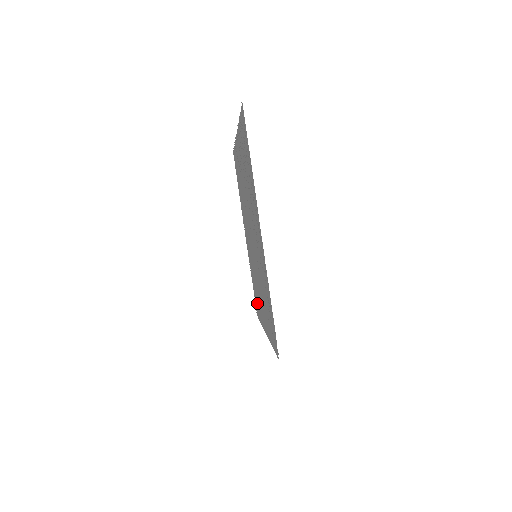
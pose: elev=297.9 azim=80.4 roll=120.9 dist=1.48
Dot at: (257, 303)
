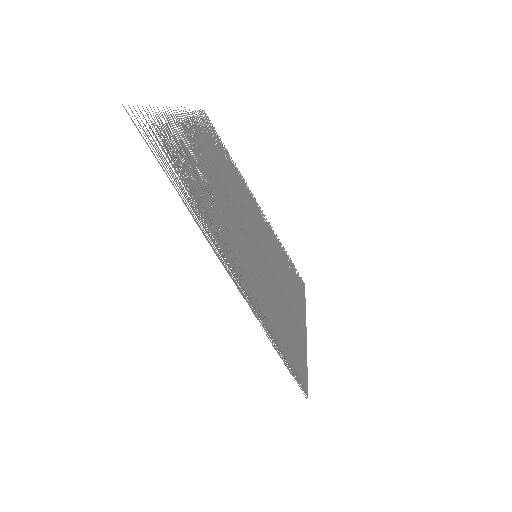
Dot at: (294, 282)
